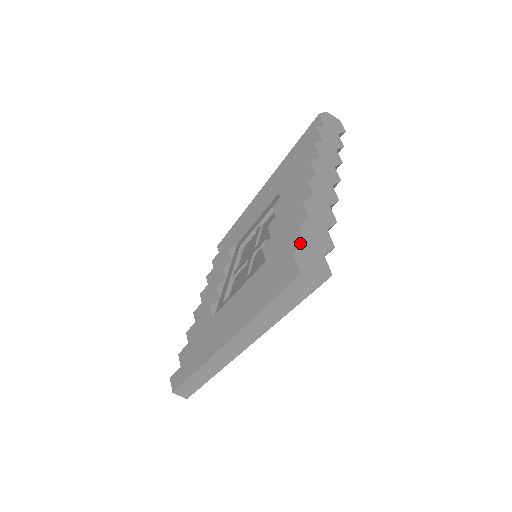
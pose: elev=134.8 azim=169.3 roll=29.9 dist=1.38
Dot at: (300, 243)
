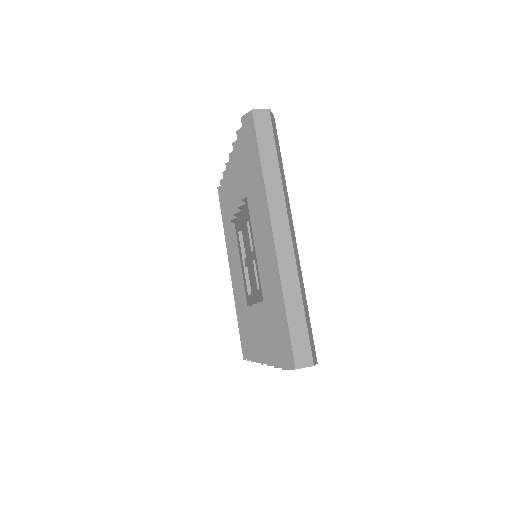
Dot at: occluded
